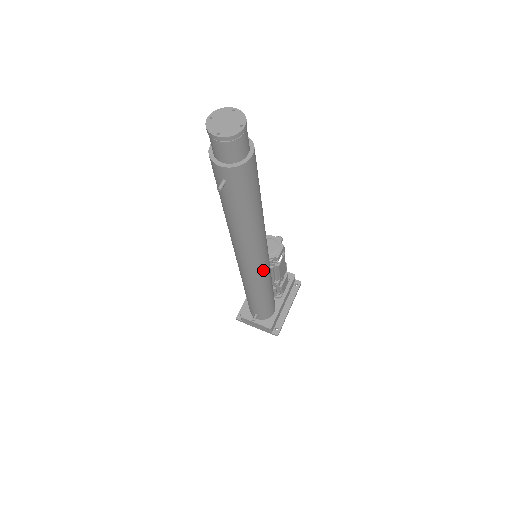
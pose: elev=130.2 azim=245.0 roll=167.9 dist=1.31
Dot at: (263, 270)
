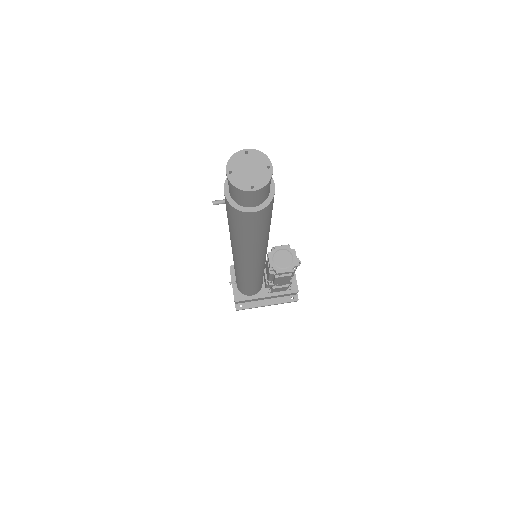
Dot at: (245, 271)
